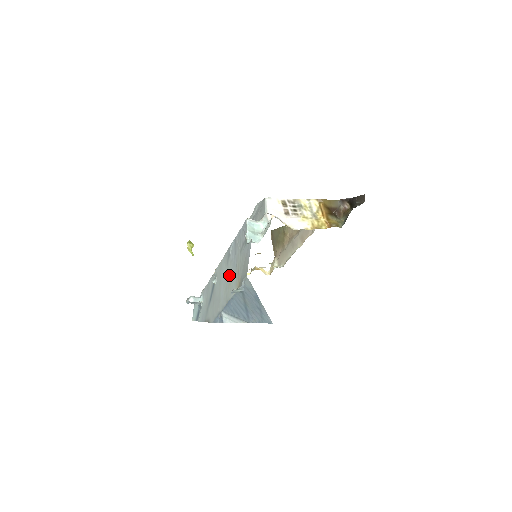
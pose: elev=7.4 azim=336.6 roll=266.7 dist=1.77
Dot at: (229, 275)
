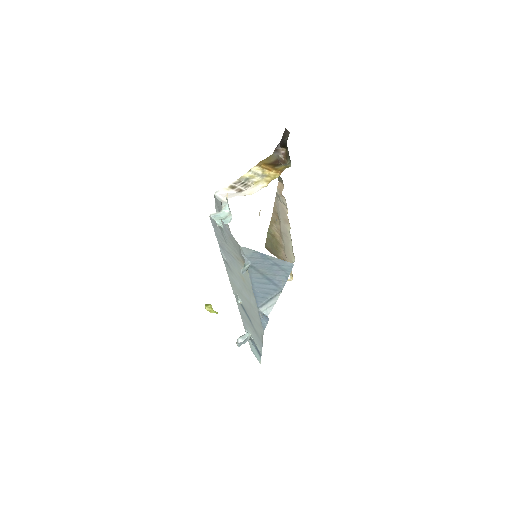
Dot at: (238, 274)
